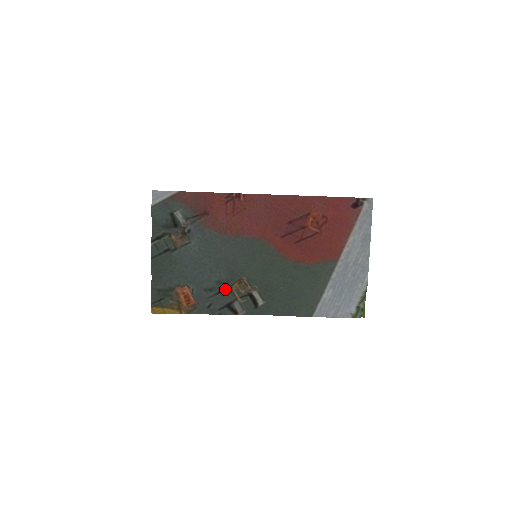
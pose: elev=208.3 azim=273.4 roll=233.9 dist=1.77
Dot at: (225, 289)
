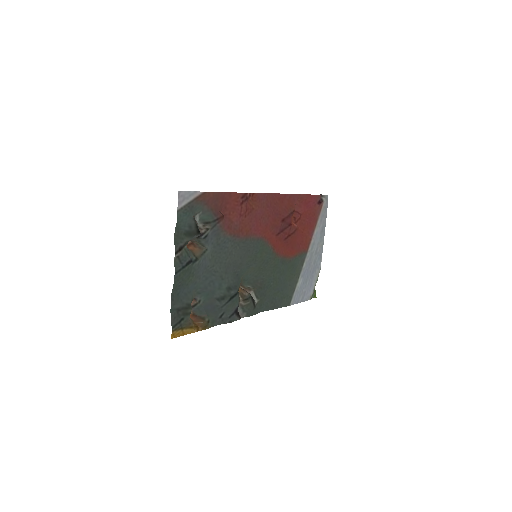
Dot at: (235, 295)
